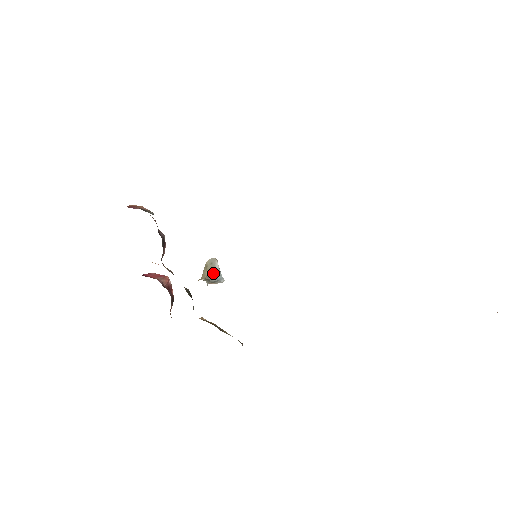
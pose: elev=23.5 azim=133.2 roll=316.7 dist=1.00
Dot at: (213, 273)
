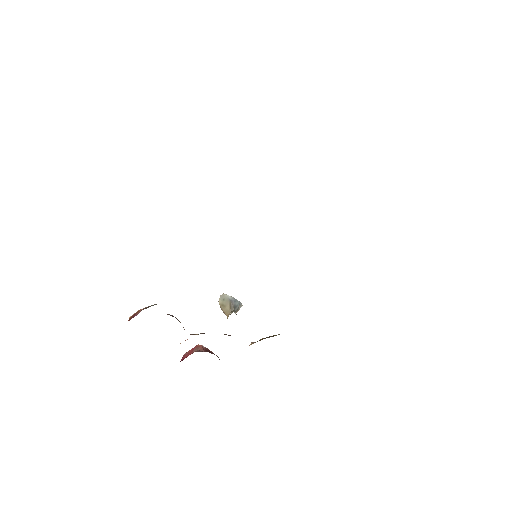
Dot at: (232, 304)
